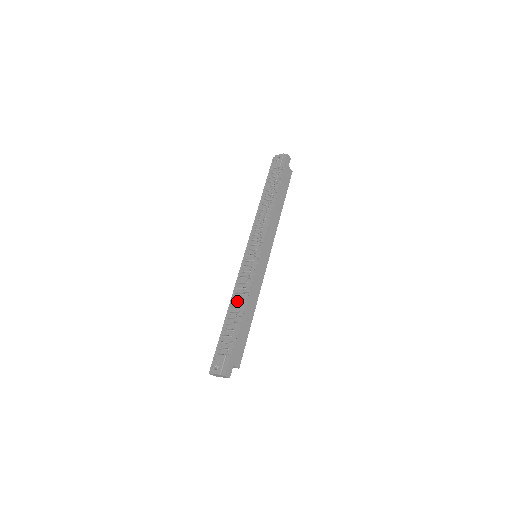
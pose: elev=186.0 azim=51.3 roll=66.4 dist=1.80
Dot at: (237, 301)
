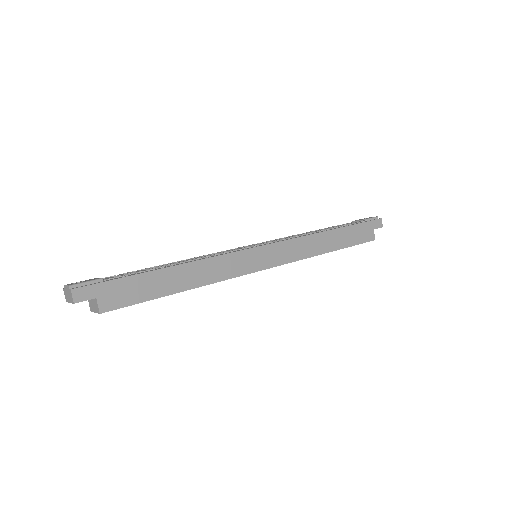
Dot at: occluded
